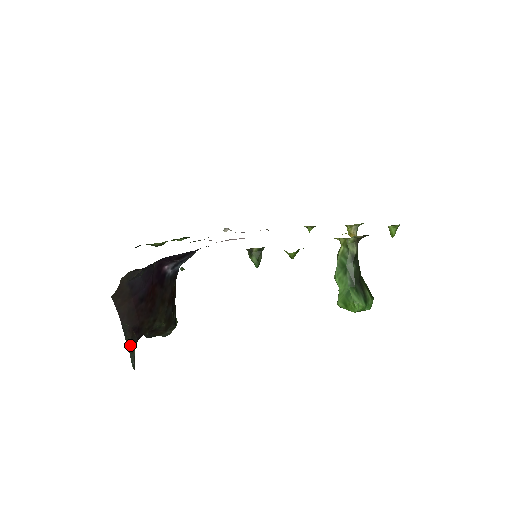
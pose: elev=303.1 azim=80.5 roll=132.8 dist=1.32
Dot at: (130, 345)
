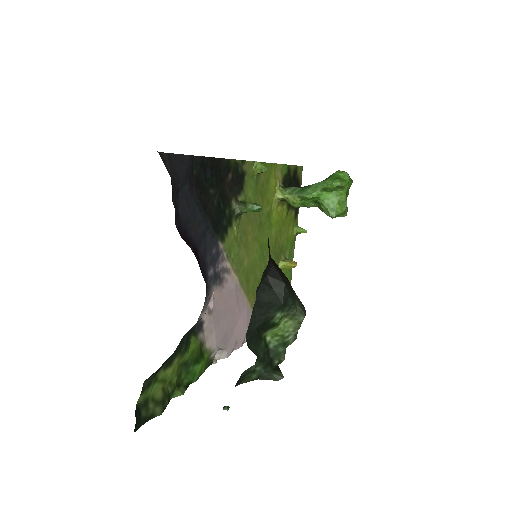
Dot at: occluded
